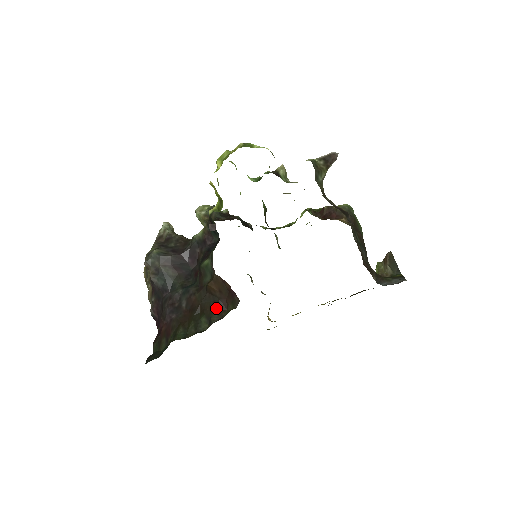
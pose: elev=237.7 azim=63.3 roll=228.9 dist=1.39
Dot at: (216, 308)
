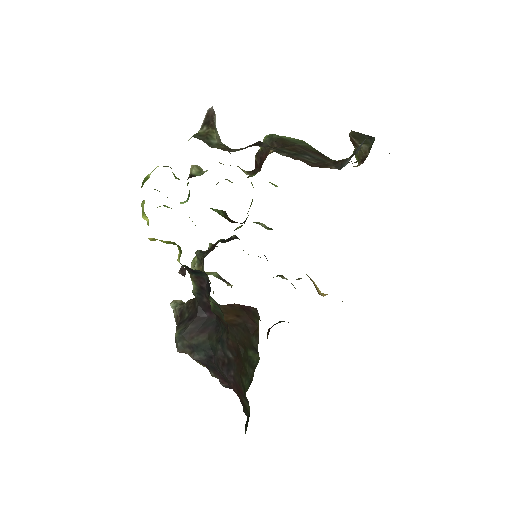
Dot at: (249, 333)
